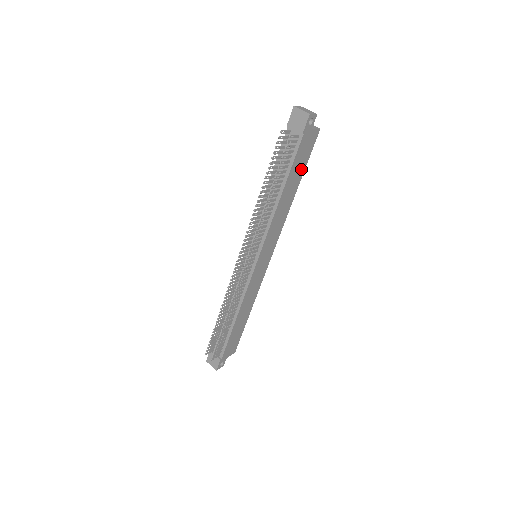
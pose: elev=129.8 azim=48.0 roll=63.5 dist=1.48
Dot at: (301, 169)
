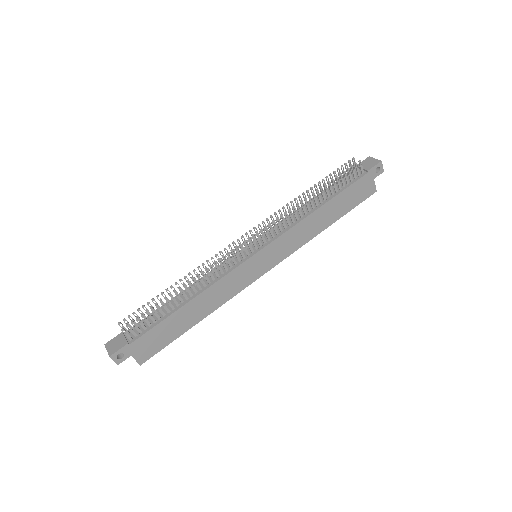
Dot at: (346, 207)
